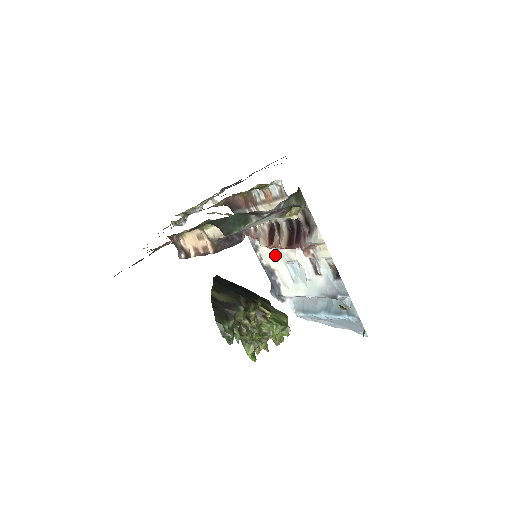
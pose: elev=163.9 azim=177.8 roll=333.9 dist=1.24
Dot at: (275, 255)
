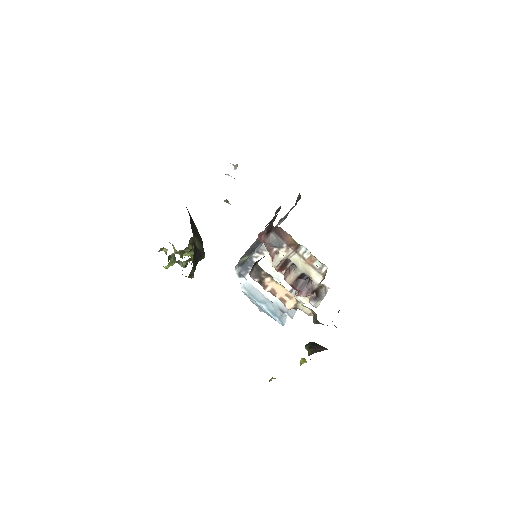
Dot at: (270, 268)
